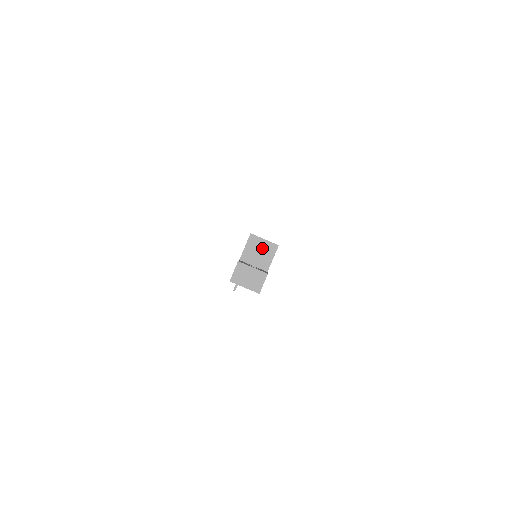
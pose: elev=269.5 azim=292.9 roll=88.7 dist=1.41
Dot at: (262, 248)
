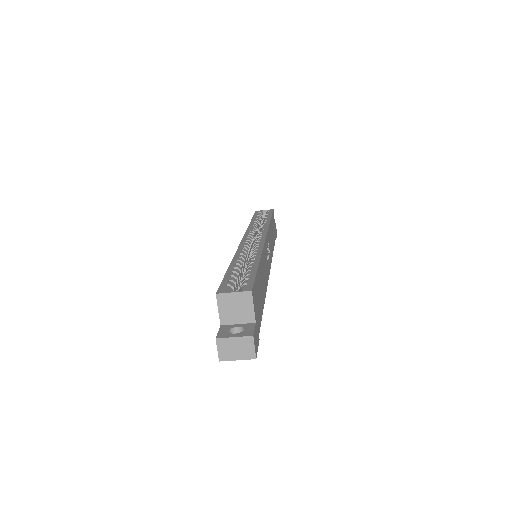
Dot at: (236, 302)
